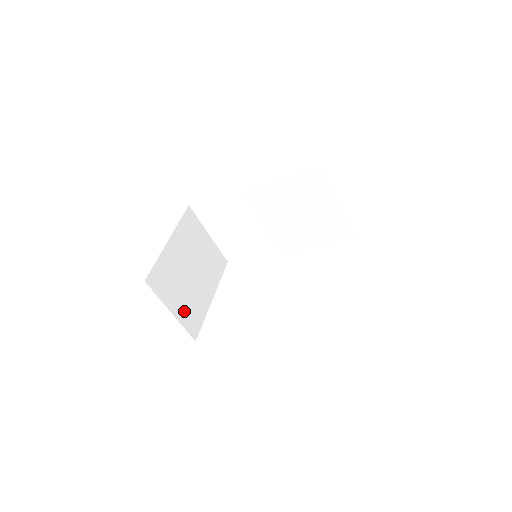
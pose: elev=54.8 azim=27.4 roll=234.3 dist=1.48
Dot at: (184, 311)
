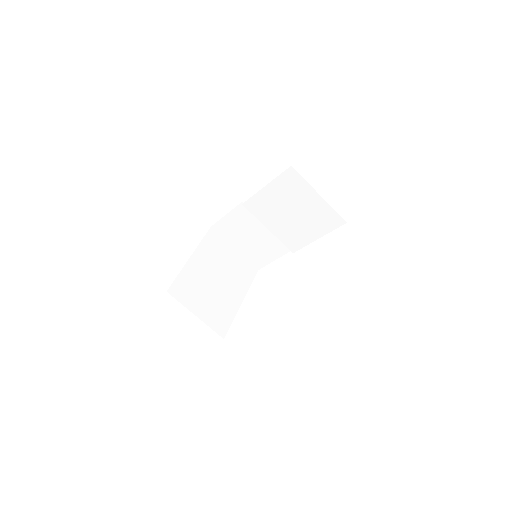
Dot at: (210, 314)
